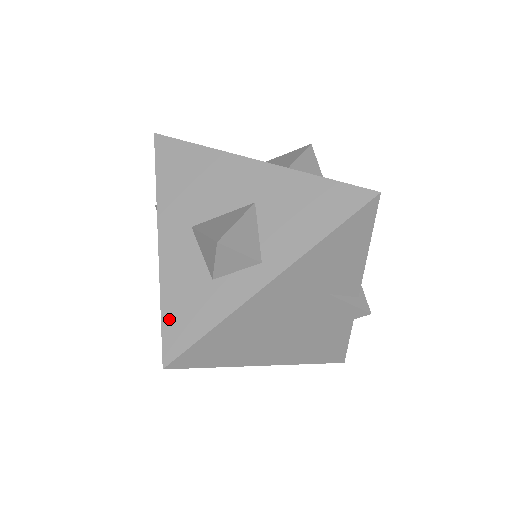
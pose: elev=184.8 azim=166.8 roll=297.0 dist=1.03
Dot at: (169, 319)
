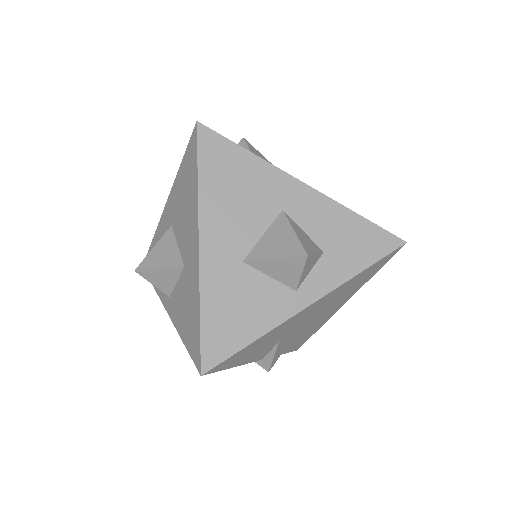
Dot at: occluded
